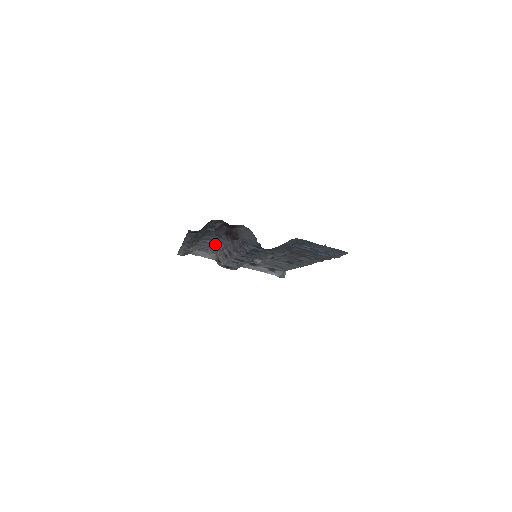
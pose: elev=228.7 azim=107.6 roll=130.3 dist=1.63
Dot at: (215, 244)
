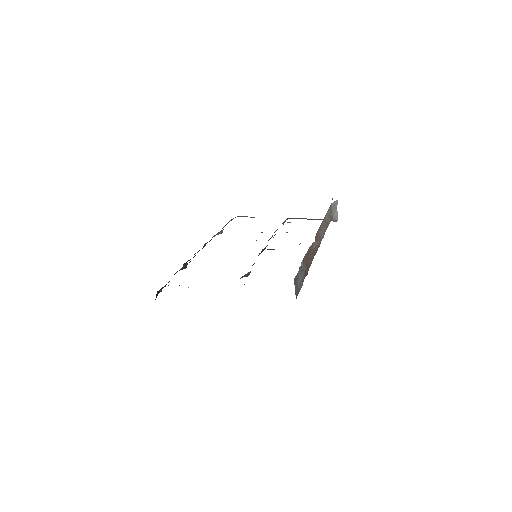
Dot at: occluded
